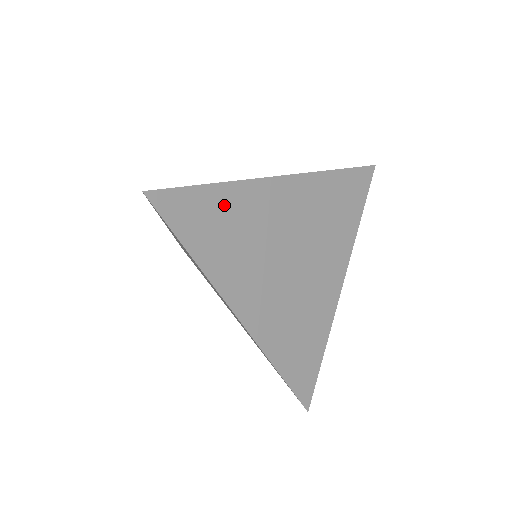
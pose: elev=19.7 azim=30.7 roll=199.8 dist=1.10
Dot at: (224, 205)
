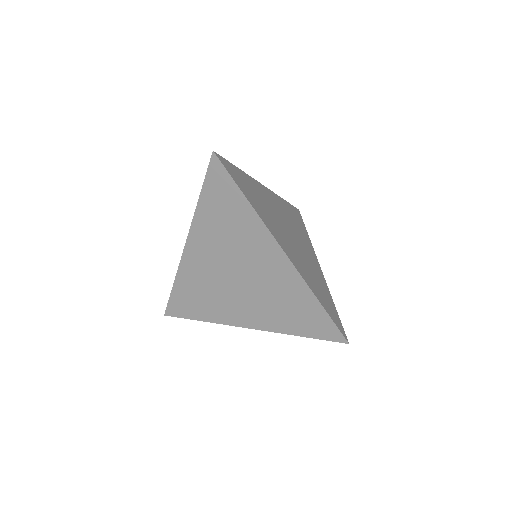
Dot at: (249, 183)
